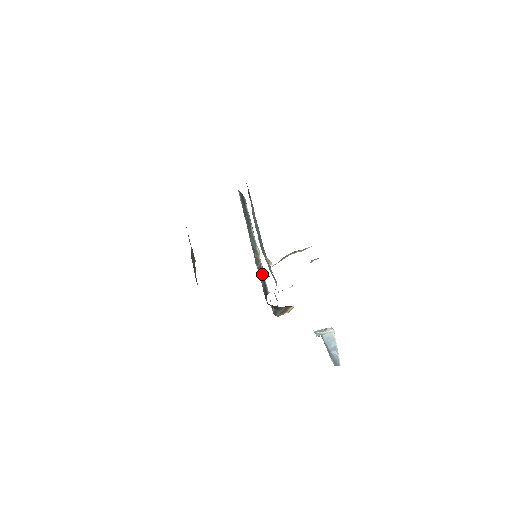
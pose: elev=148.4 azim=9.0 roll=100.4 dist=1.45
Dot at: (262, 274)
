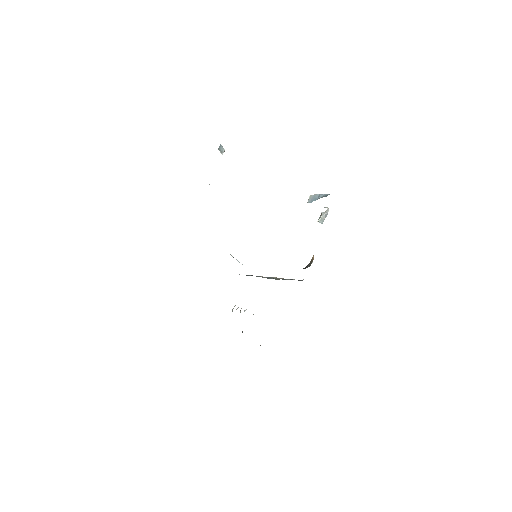
Dot at: occluded
